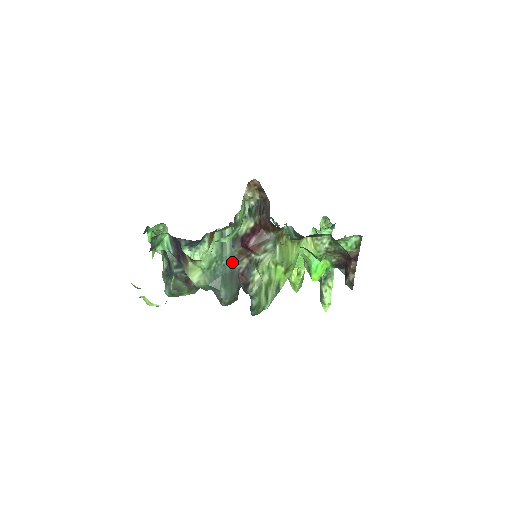
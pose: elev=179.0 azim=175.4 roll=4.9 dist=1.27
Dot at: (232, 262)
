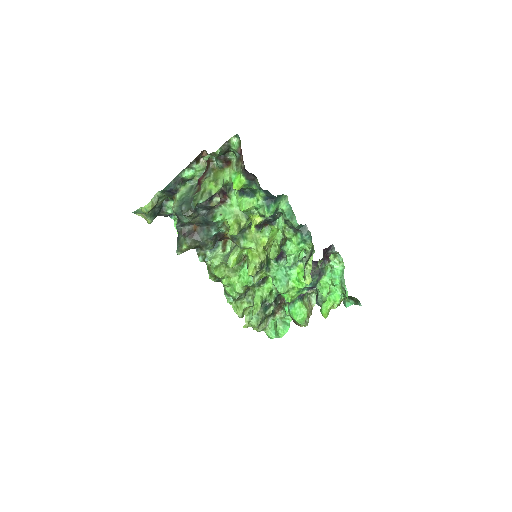
Dot at: occluded
